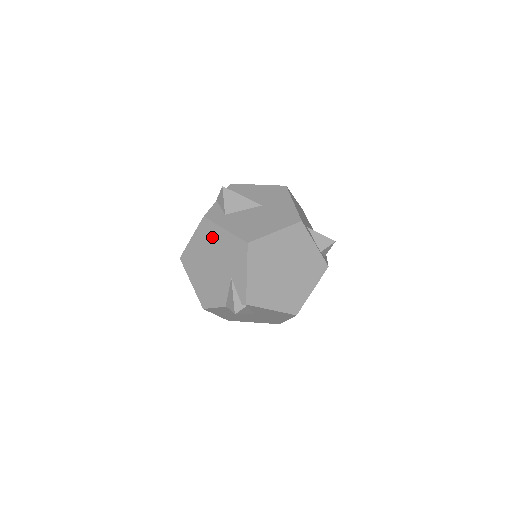
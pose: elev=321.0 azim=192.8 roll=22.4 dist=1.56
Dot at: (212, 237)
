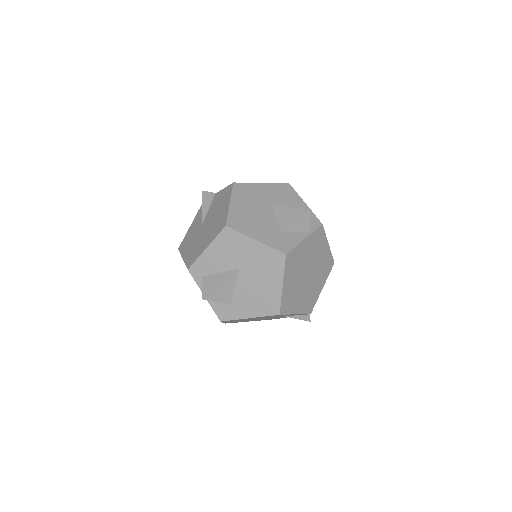
Dot at: occluded
